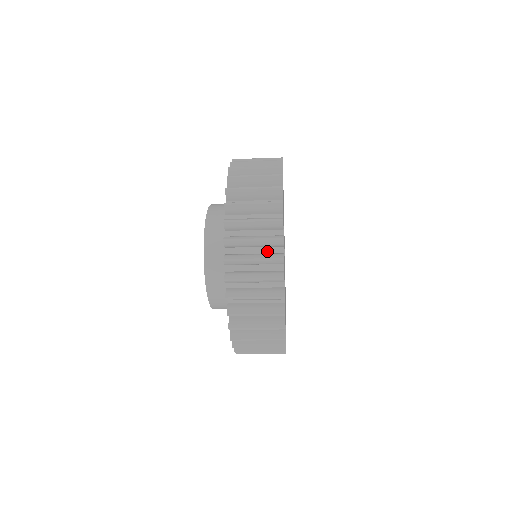
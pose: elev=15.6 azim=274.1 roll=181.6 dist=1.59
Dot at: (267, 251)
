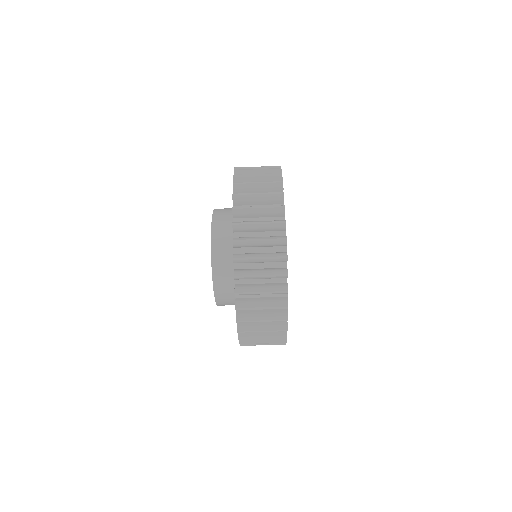
Dot at: occluded
